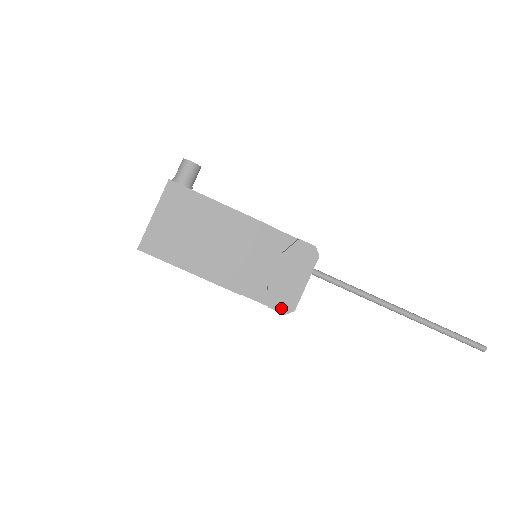
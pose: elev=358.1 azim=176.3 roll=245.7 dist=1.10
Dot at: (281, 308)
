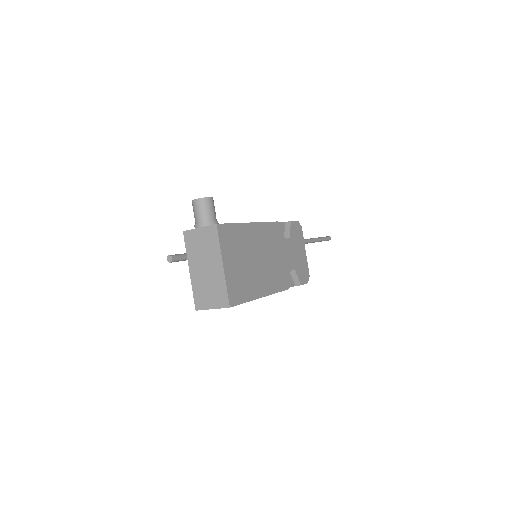
Dot at: (305, 280)
